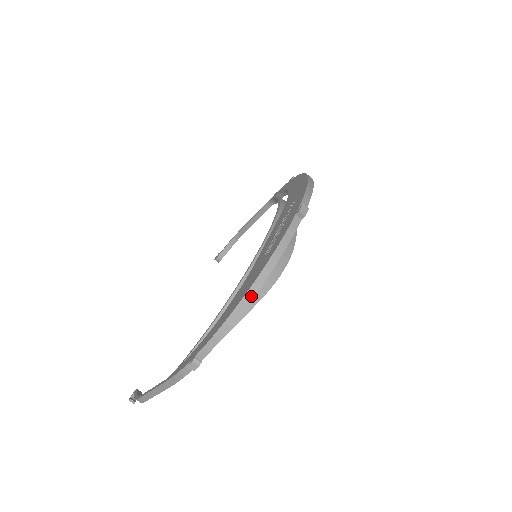
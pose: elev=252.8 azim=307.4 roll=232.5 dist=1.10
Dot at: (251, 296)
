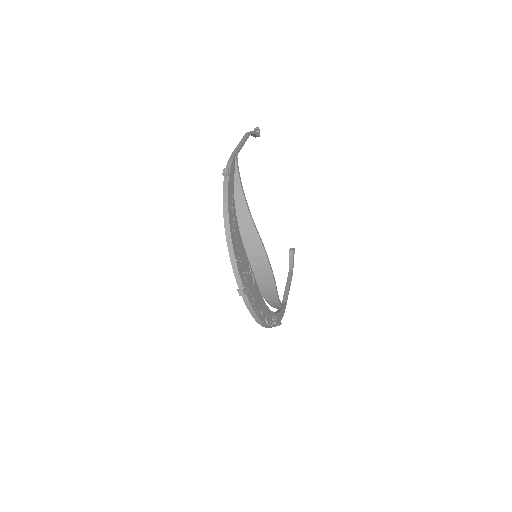
Dot at: (264, 325)
